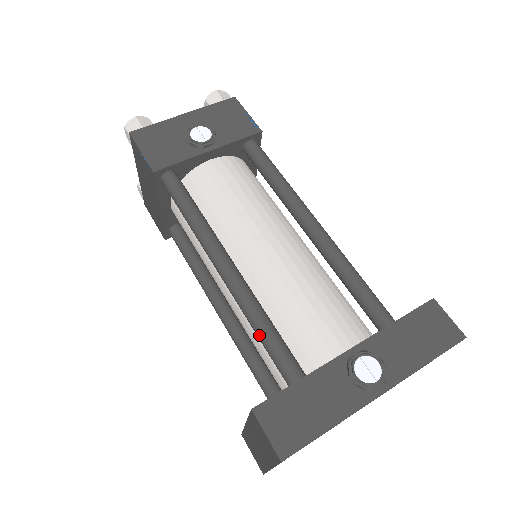
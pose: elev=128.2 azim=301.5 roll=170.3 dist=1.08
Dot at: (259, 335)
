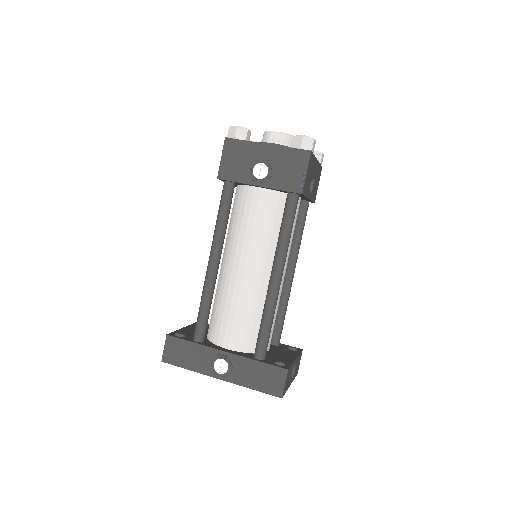
Dot at: (199, 307)
